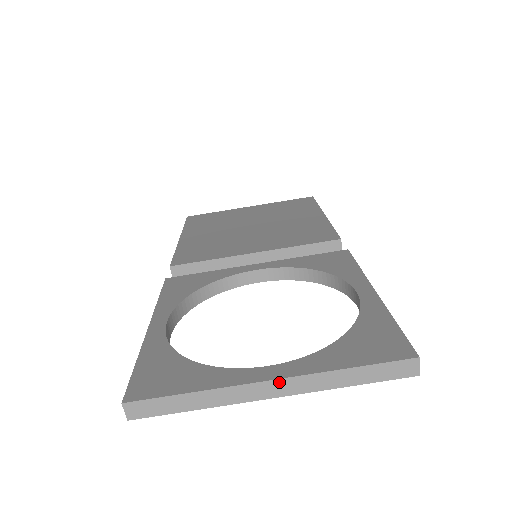
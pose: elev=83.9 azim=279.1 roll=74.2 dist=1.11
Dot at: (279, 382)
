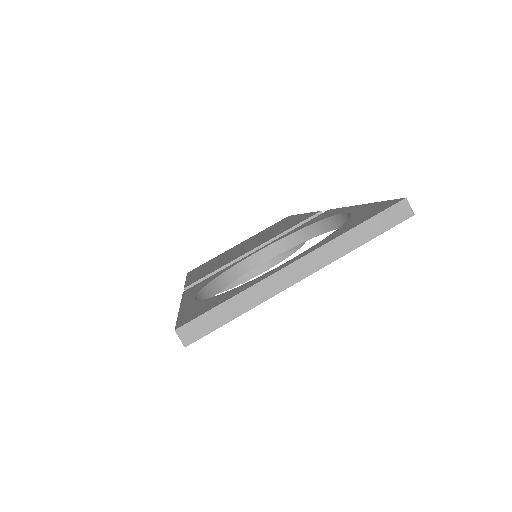
Dot at: (302, 261)
